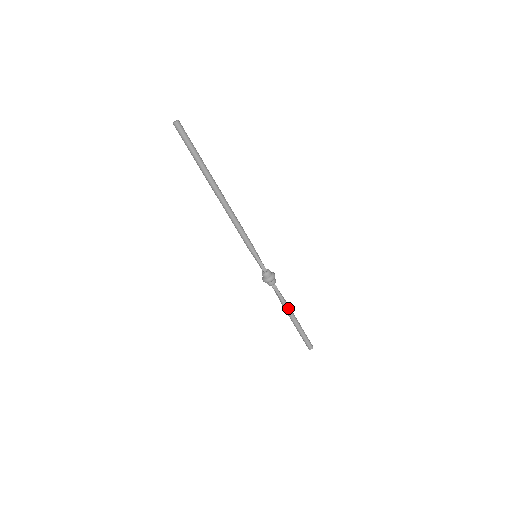
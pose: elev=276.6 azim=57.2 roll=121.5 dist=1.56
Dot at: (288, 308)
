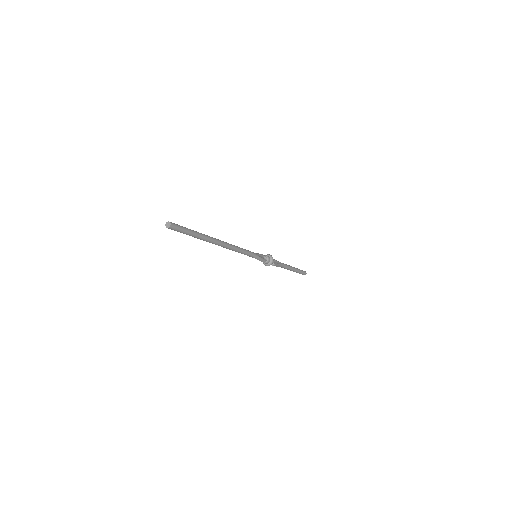
Dot at: (285, 267)
